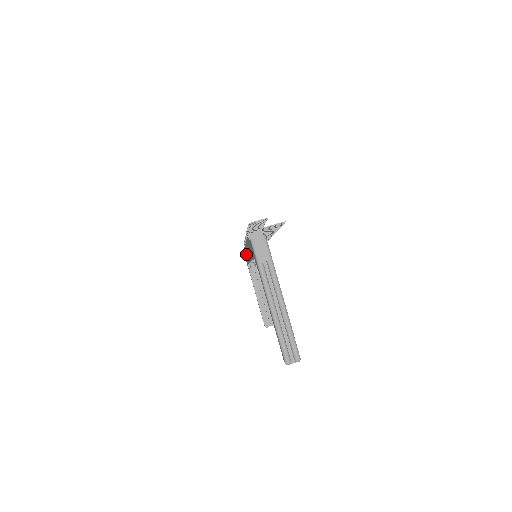
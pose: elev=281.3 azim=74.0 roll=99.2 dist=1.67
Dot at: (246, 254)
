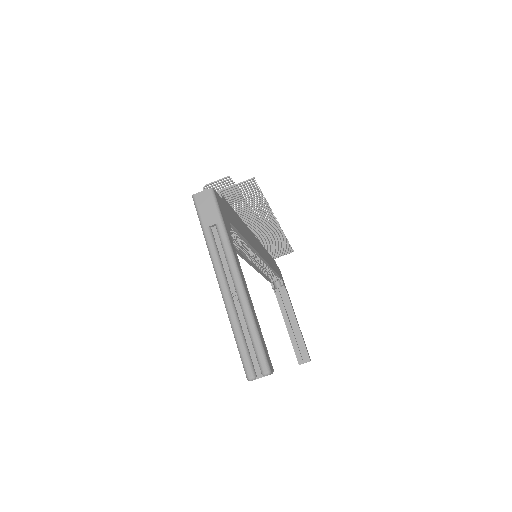
Dot at: occluded
